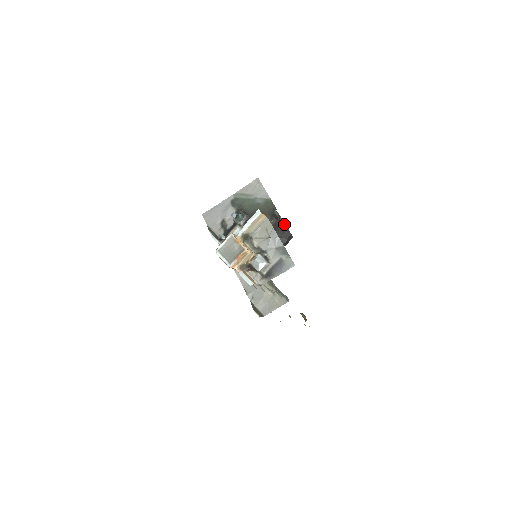
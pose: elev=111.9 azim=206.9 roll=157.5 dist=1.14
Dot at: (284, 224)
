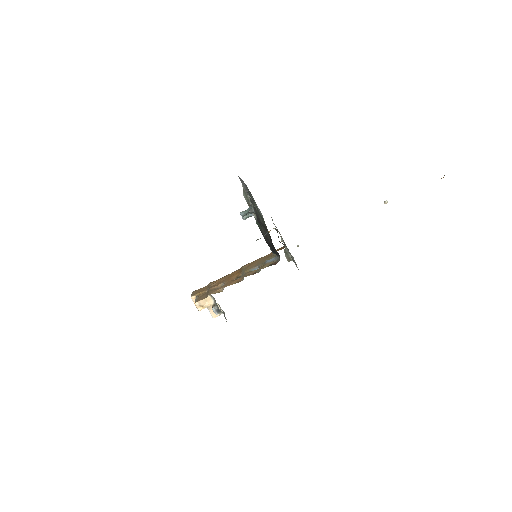
Dot at: (274, 247)
